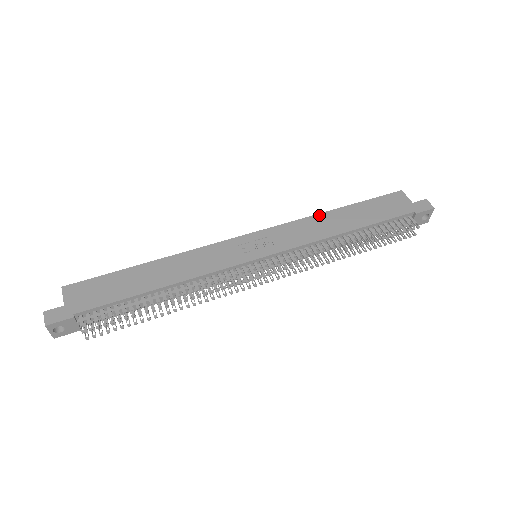
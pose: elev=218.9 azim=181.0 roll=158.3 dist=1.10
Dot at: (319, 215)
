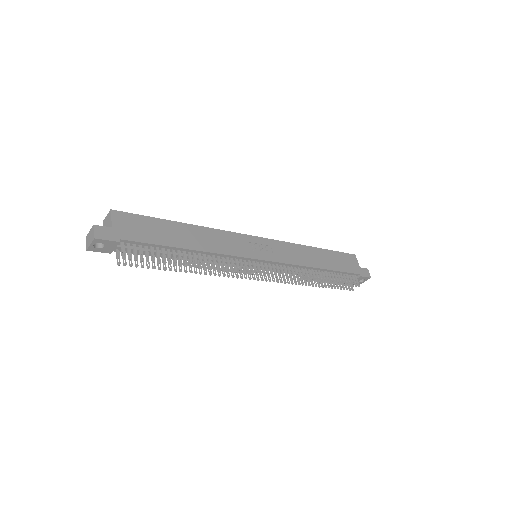
Dot at: (305, 246)
